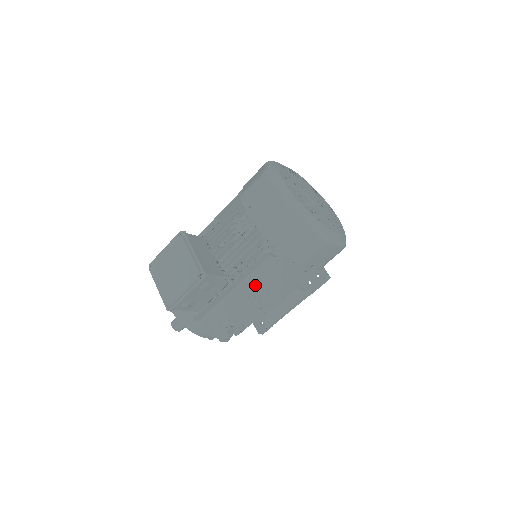
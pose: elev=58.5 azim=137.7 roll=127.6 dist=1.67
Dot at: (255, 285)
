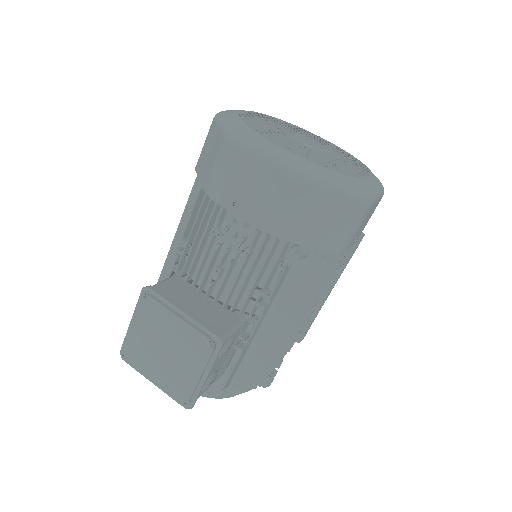
Dot at: (289, 307)
